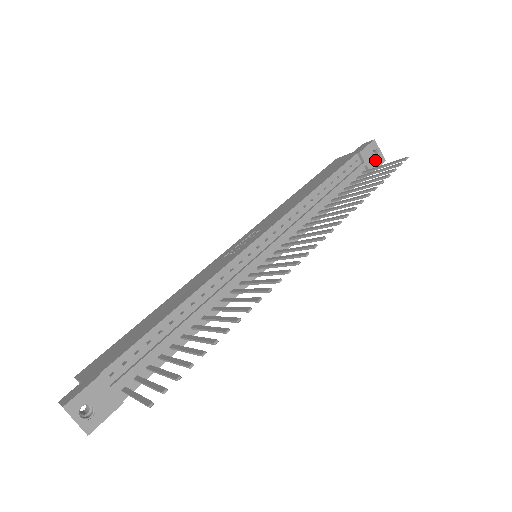
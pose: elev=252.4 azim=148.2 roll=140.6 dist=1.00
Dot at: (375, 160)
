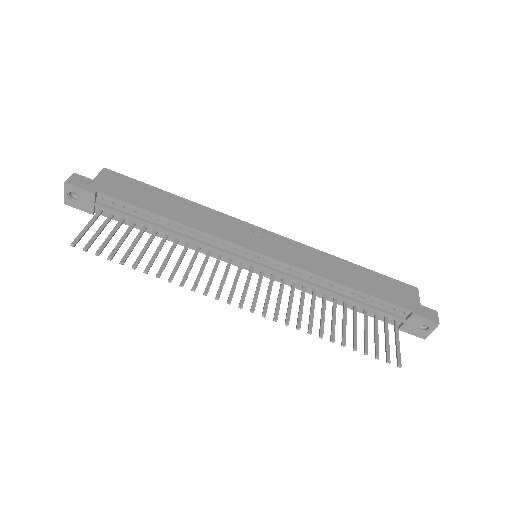
Dot at: (417, 330)
